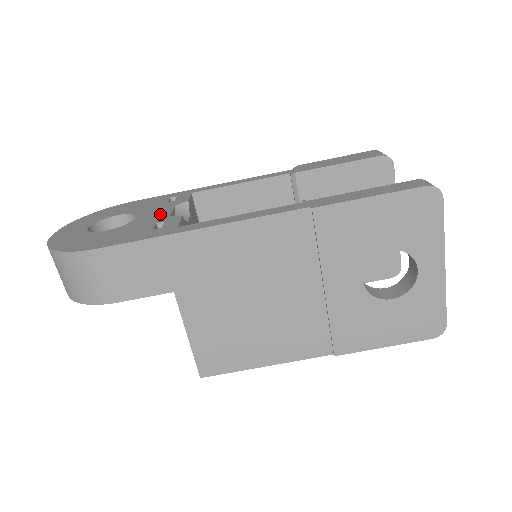
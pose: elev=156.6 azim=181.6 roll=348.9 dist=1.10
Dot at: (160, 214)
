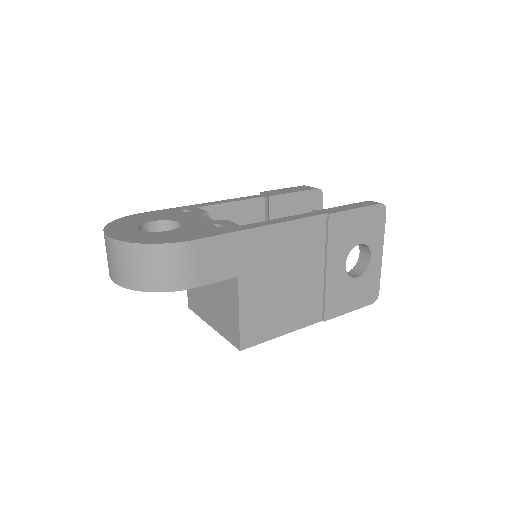
Dot at: (201, 219)
